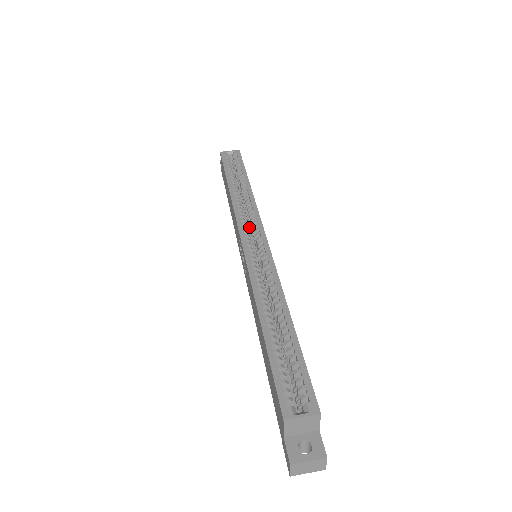
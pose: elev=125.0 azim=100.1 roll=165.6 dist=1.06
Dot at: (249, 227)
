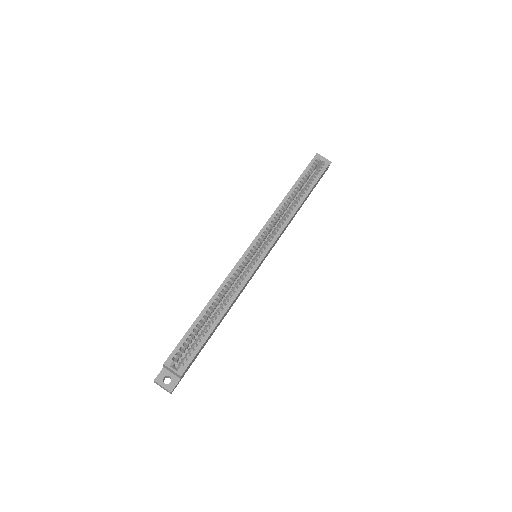
Dot at: (270, 234)
